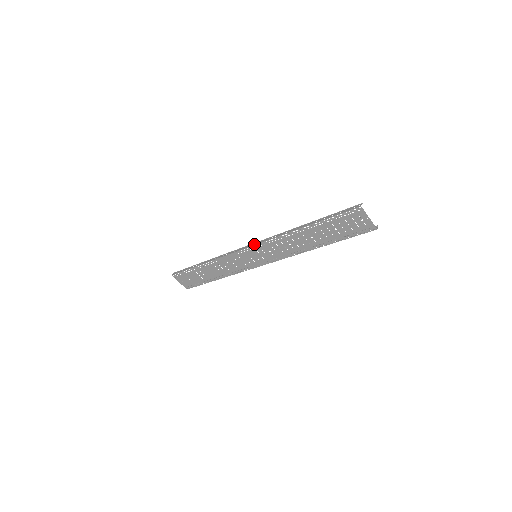
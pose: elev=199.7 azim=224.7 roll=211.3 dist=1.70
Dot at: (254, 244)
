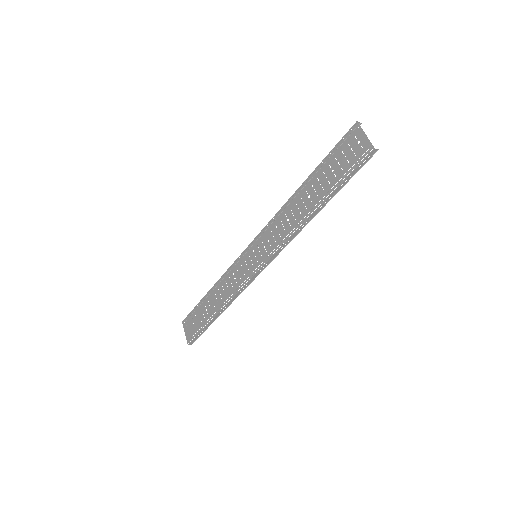
Dot at: (257, 236)
